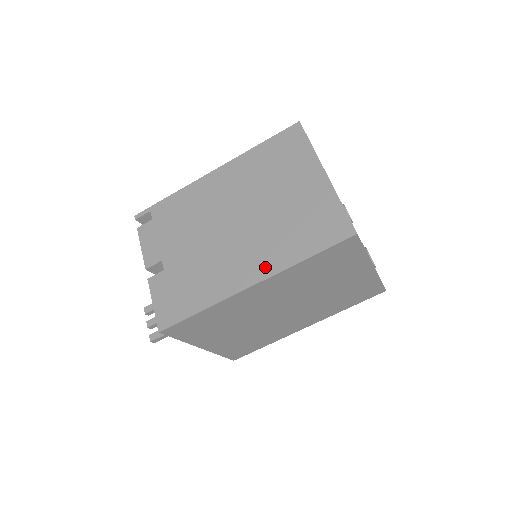
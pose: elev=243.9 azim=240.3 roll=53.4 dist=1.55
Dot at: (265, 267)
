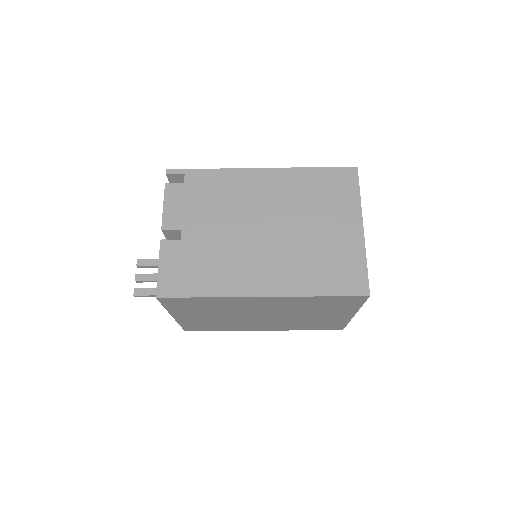
Dot at: (280, 285)
